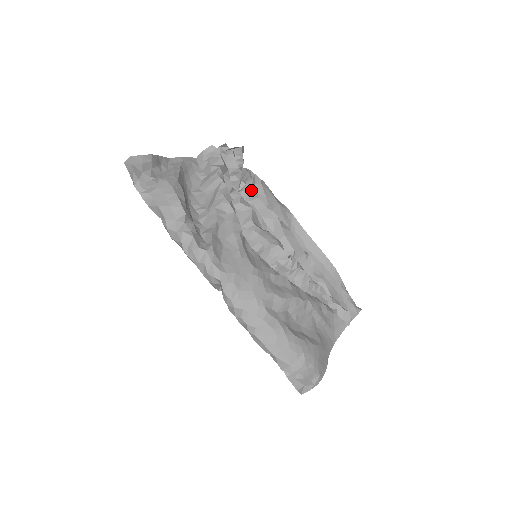
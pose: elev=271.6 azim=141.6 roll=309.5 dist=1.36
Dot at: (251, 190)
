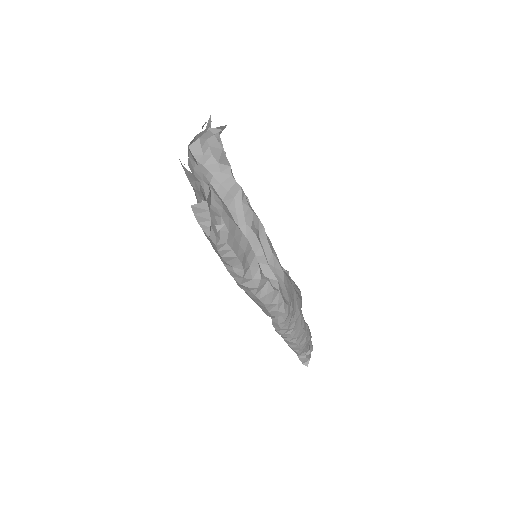
Dot at: occluded
